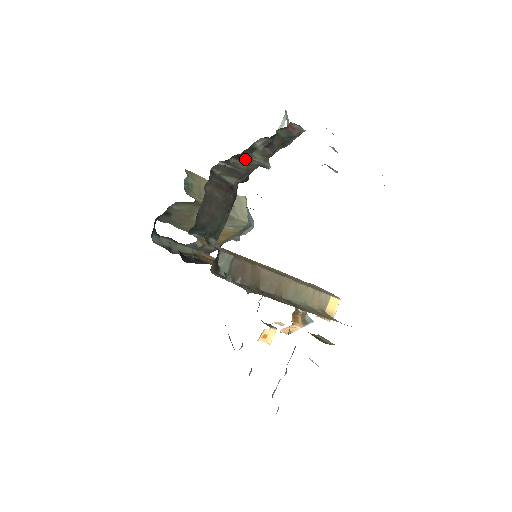
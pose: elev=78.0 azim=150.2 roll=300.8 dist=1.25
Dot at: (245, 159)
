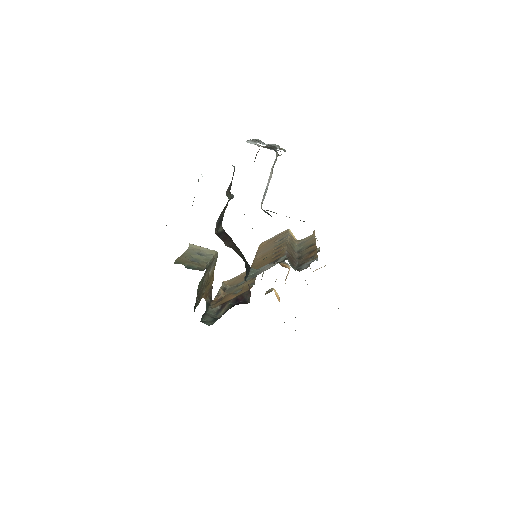
Dot at: (226, 205)
